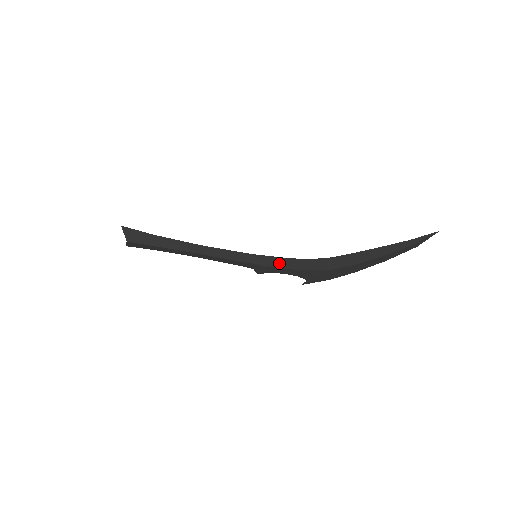
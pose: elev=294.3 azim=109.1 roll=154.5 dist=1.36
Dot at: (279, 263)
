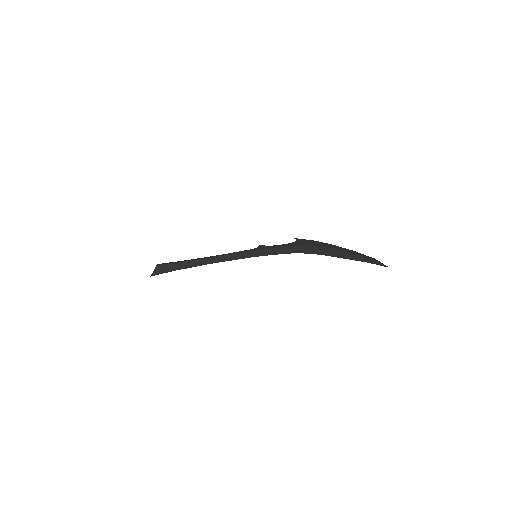
Dot at: (275, 253)
